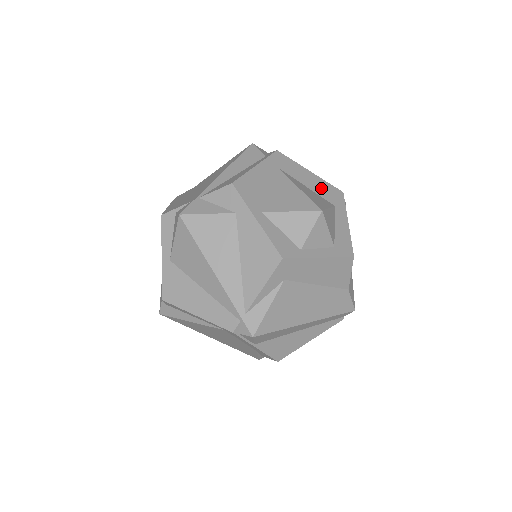
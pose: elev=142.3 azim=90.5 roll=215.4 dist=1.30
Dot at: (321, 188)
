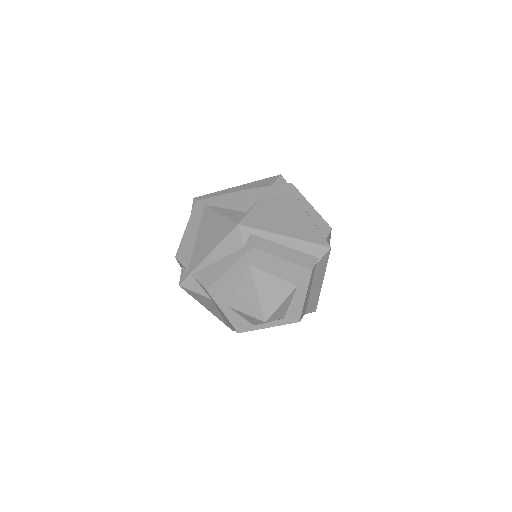
Dot at: (289, 273)
